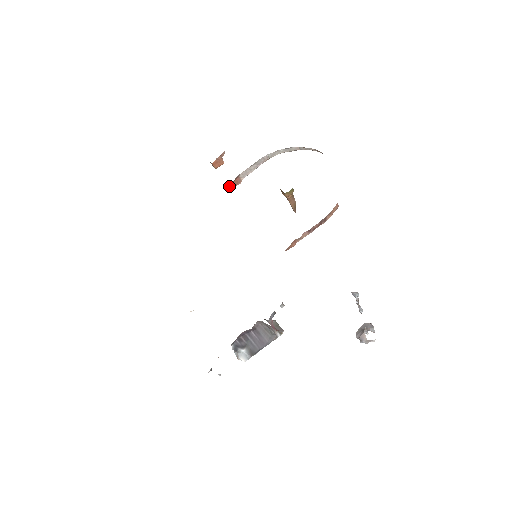
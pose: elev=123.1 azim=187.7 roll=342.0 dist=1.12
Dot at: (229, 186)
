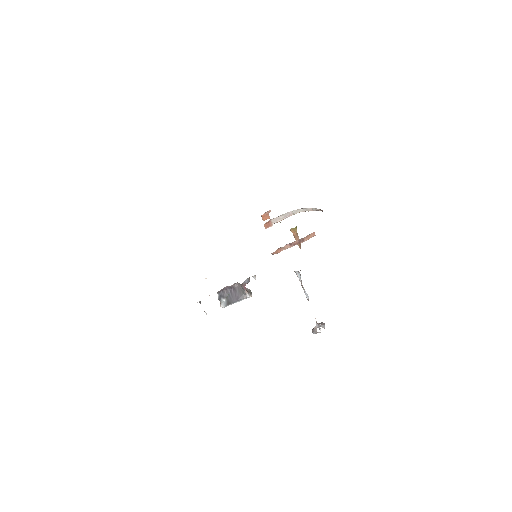
Dot at: occluded
